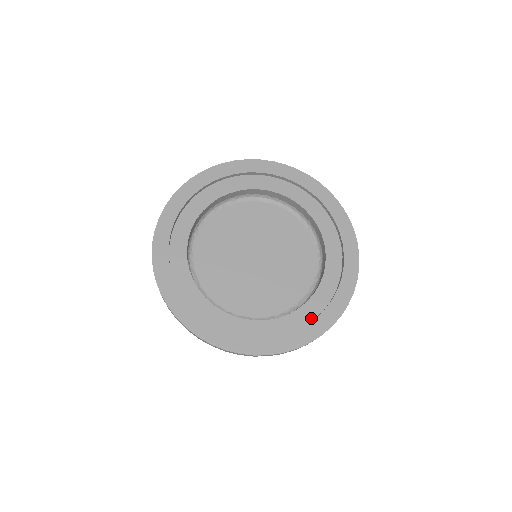
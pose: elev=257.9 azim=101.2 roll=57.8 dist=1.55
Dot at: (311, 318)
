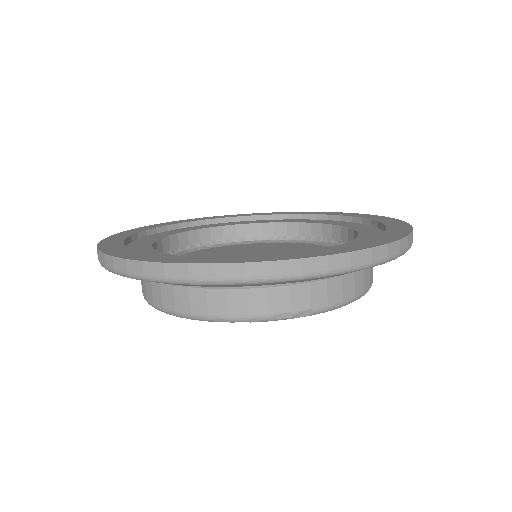
Dot at: occluded
